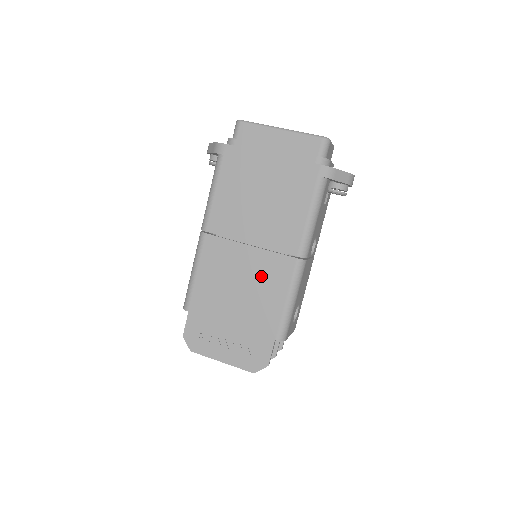
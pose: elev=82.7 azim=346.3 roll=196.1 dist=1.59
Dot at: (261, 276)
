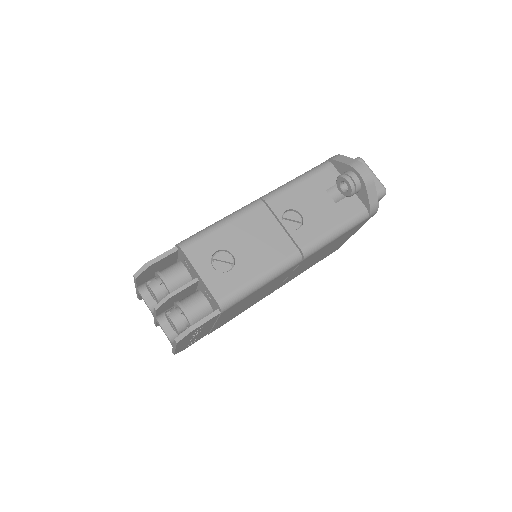
Dot at: occluded
